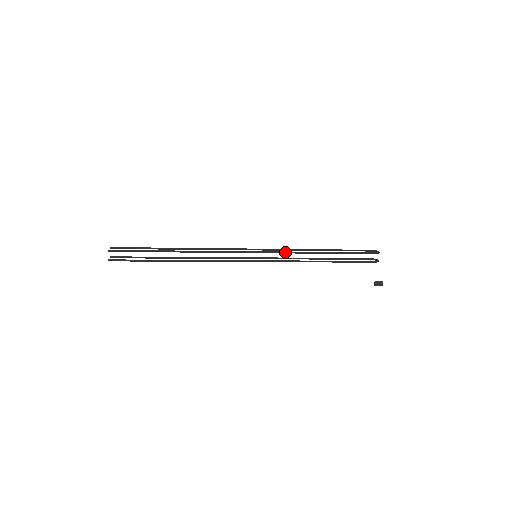
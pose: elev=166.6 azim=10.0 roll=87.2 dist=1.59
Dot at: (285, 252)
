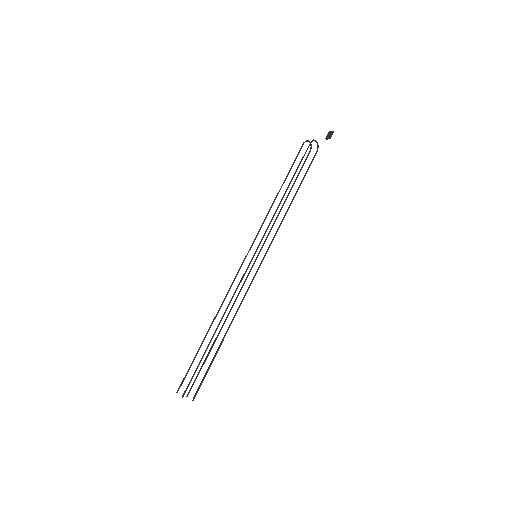
Dot at: (261, 226)
